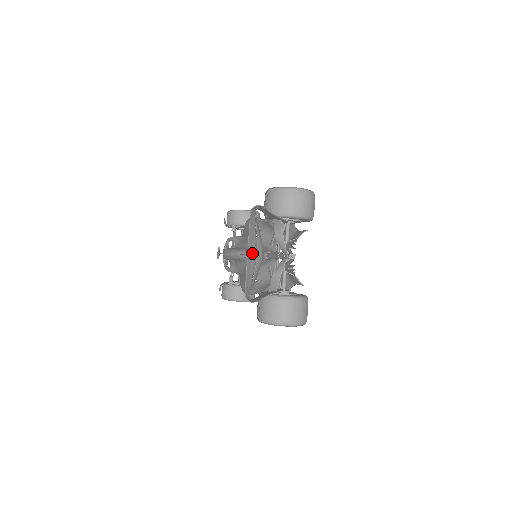
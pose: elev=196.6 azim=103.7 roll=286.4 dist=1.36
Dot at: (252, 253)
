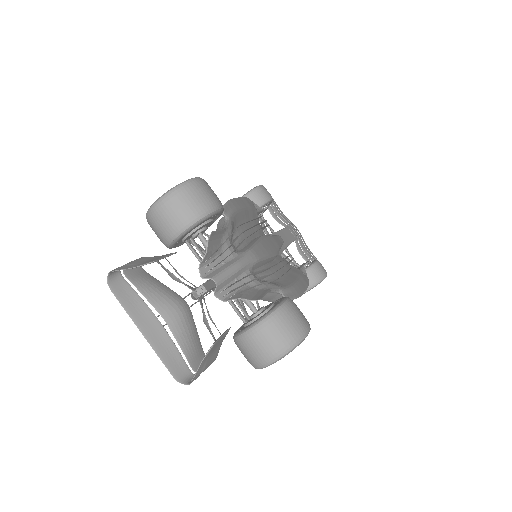
Dot at: (153, 325)
